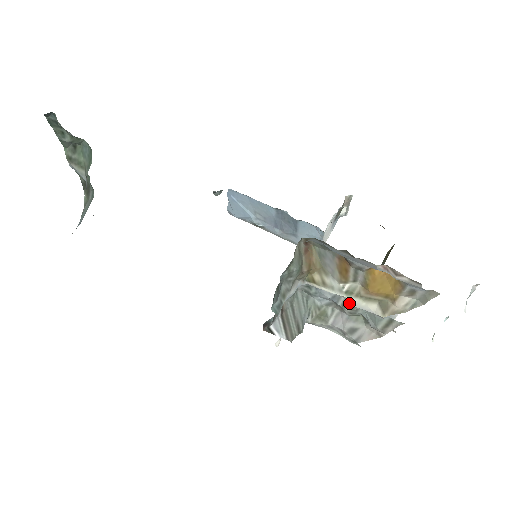
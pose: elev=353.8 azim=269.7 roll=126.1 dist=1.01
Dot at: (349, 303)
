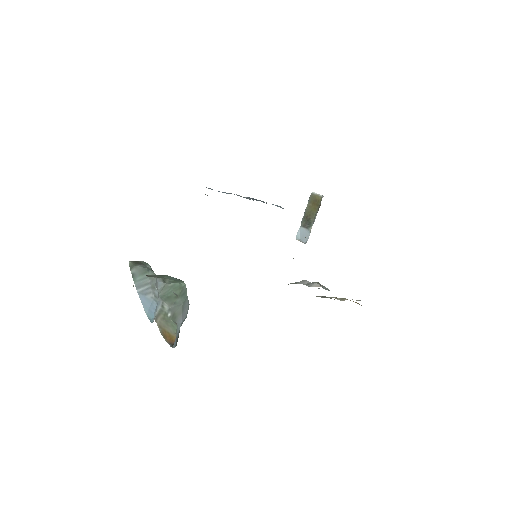
Dot at: (319, 288)
